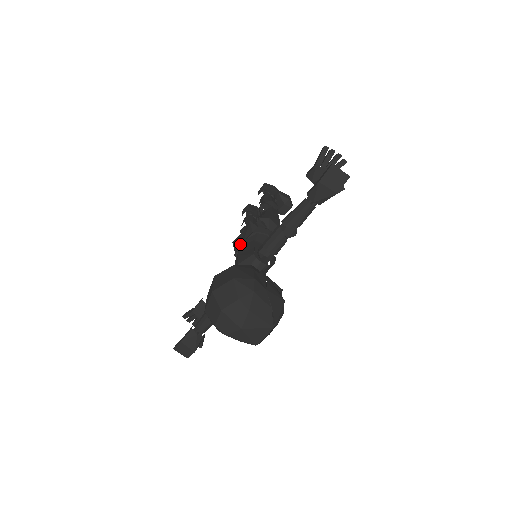
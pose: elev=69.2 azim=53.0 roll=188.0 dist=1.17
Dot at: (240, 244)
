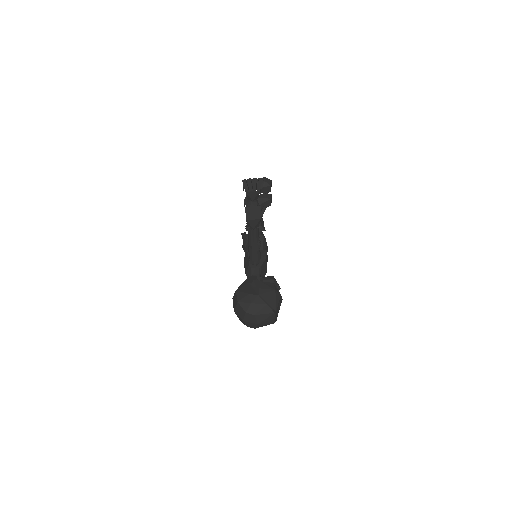
Dot at: occluded
